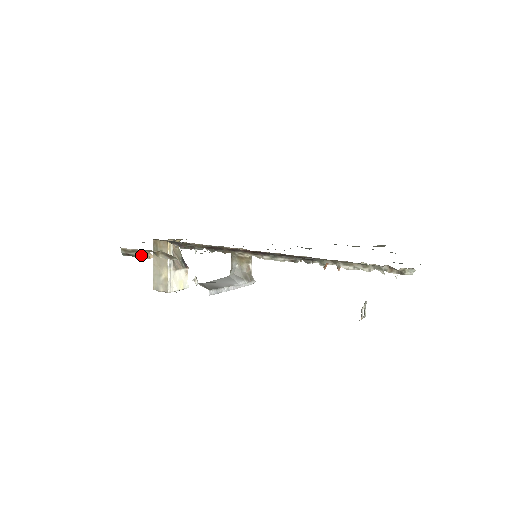
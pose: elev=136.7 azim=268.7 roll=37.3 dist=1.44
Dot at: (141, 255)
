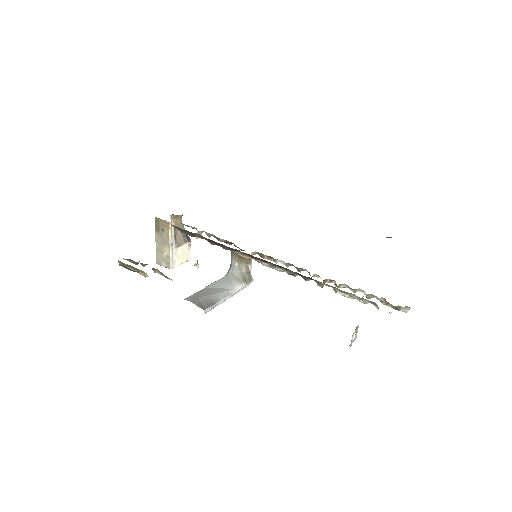
Dot at: (137, 272)
